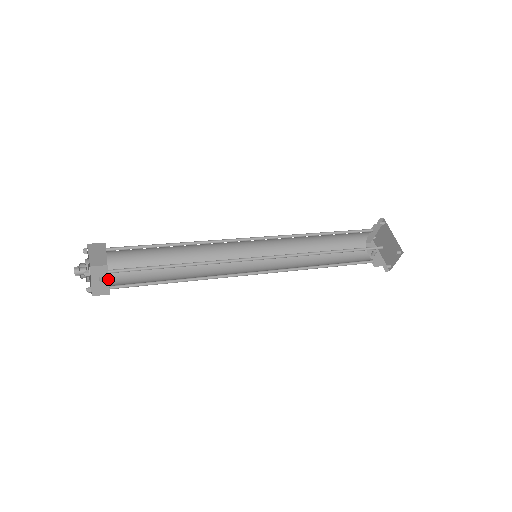
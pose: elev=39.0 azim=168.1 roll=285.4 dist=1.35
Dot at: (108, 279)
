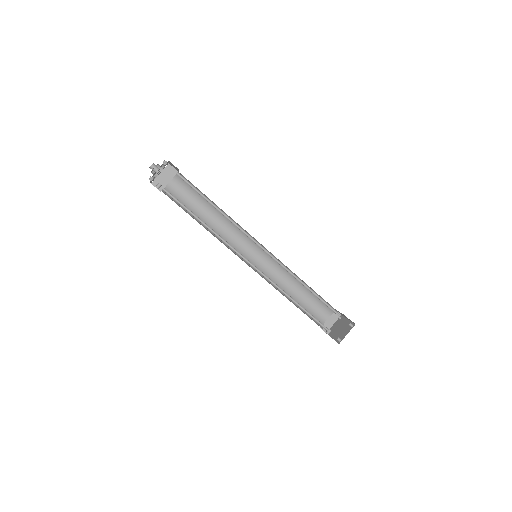
Dot at: occluded
